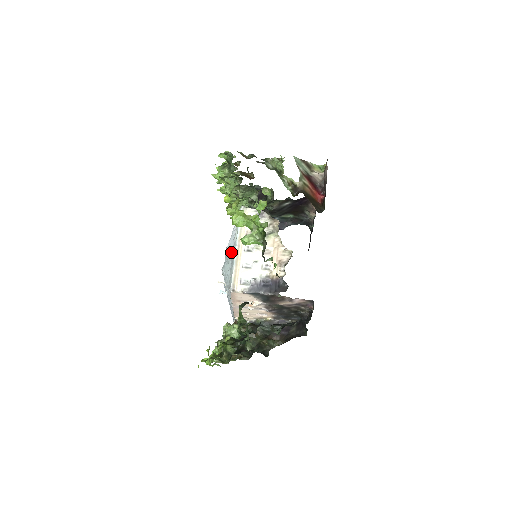
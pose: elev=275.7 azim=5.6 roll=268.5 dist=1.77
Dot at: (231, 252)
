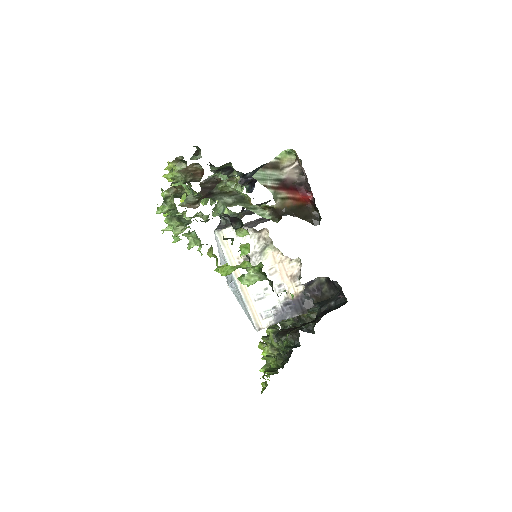
Dot at: (232, 285)
